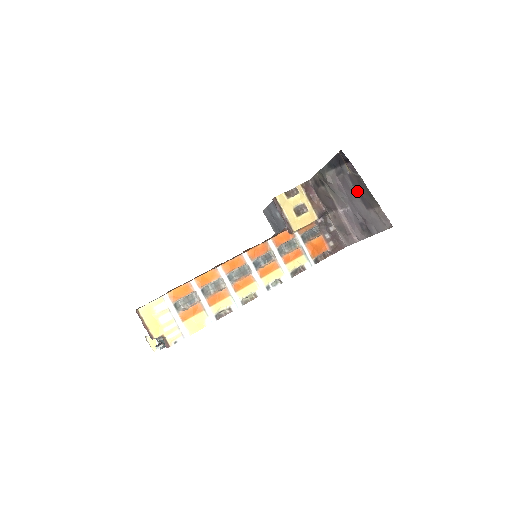
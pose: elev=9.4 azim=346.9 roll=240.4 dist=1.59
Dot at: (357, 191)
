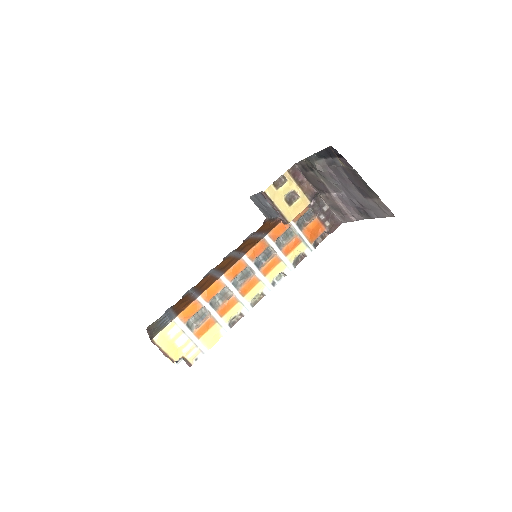
Dot at: (353, 182)
